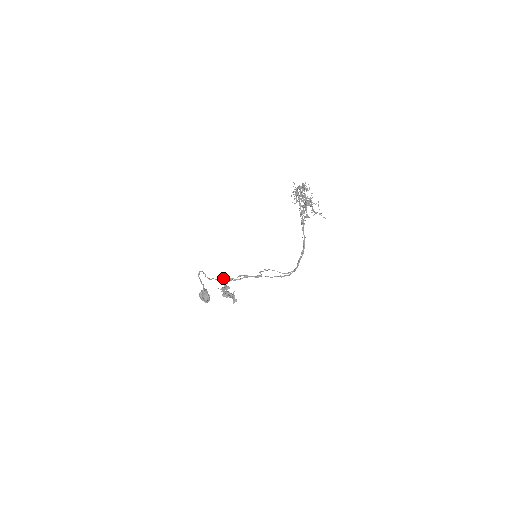
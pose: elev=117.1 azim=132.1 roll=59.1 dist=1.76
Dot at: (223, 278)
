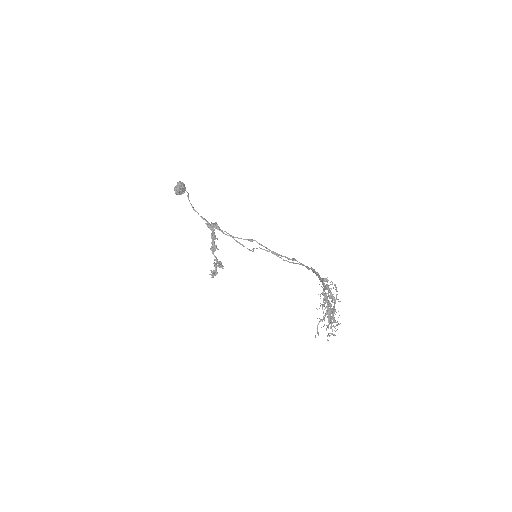
Dot at: (212, 231)
